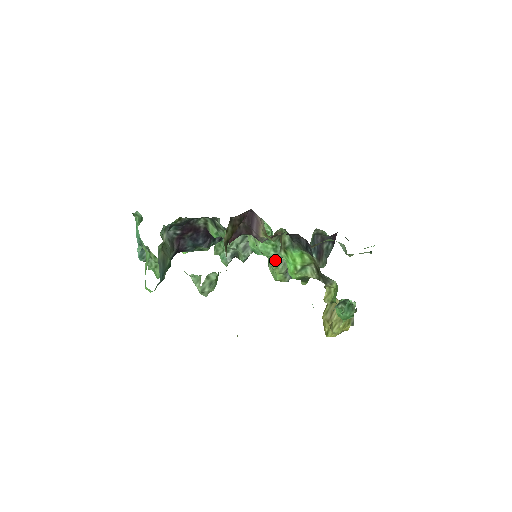
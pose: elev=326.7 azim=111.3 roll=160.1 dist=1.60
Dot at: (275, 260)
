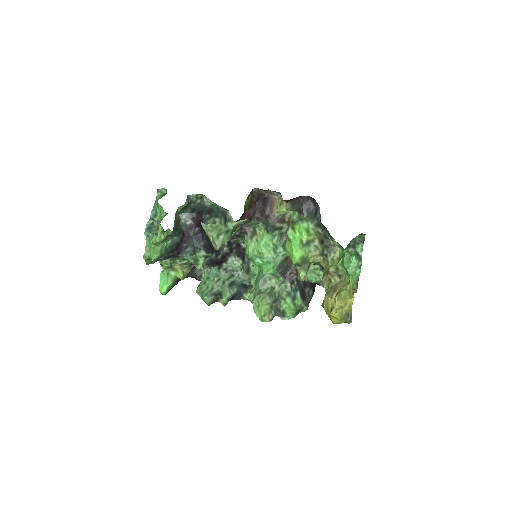
Dot at: (262, 293)
